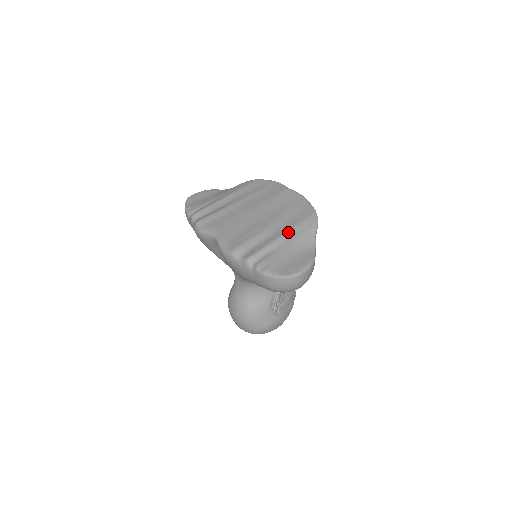
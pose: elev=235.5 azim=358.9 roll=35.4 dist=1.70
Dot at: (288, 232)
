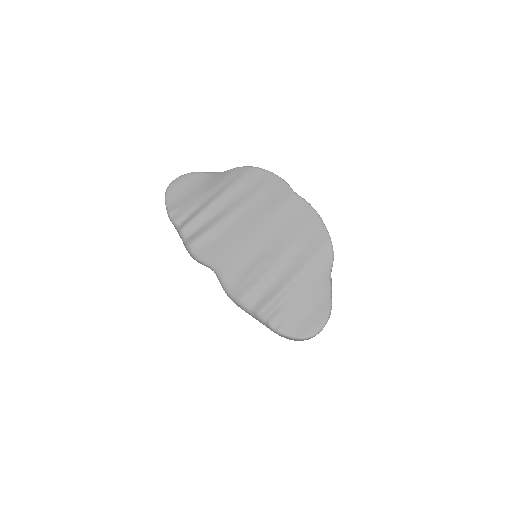
Dot at: (301, 273)
